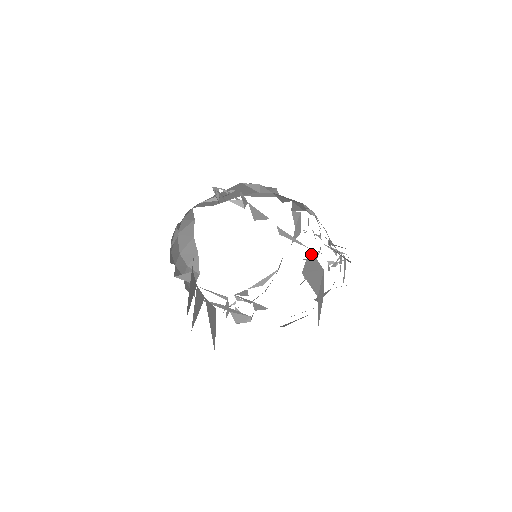
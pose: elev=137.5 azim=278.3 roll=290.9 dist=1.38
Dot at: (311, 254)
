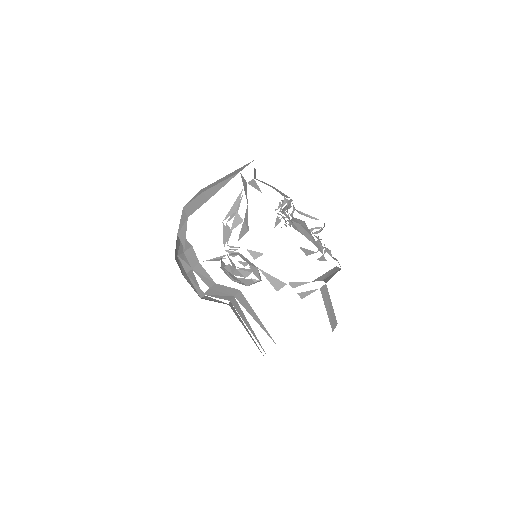
Dot at: (322, 292)
